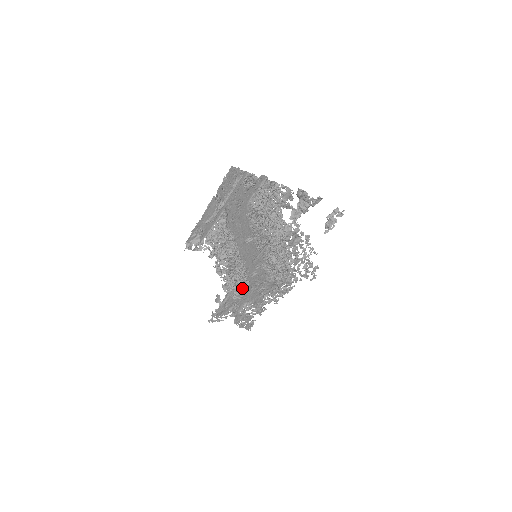
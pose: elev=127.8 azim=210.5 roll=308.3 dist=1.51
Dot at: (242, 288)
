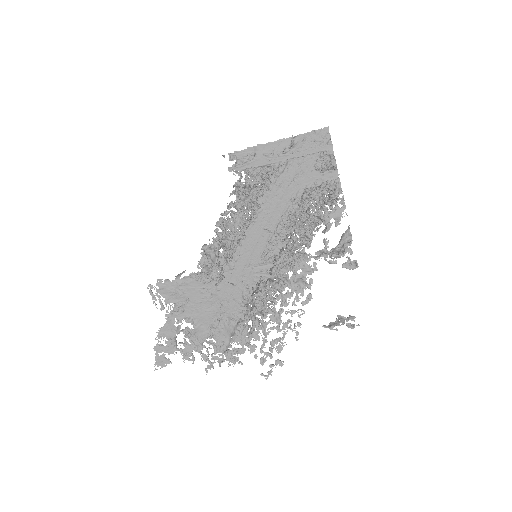
Dot at: (214, 271)
